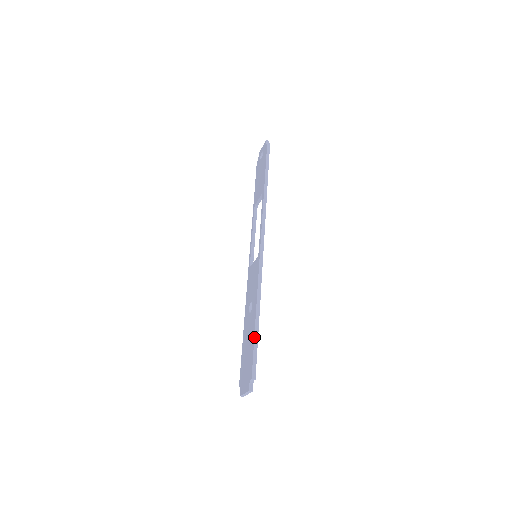
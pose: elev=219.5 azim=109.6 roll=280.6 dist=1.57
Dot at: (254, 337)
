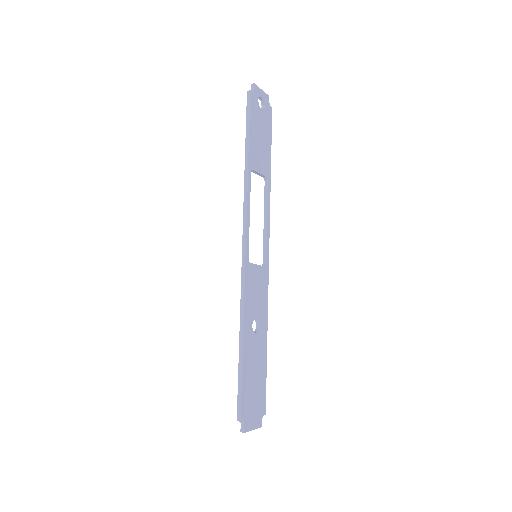
Dot at: (238, 371)
